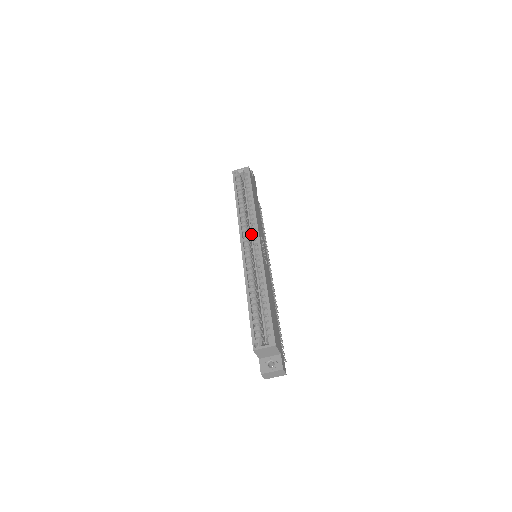
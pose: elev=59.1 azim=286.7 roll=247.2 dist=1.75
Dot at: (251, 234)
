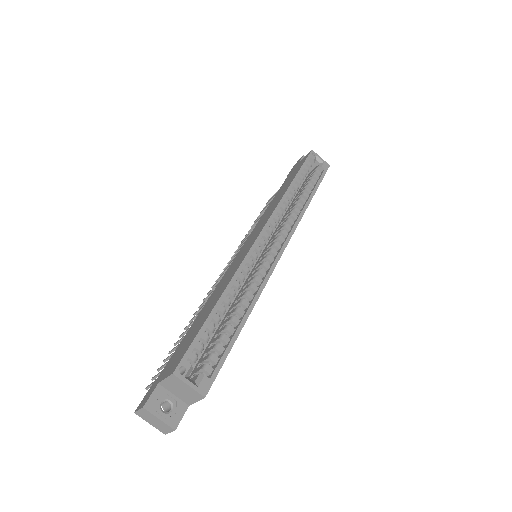
Dot at: occluded
